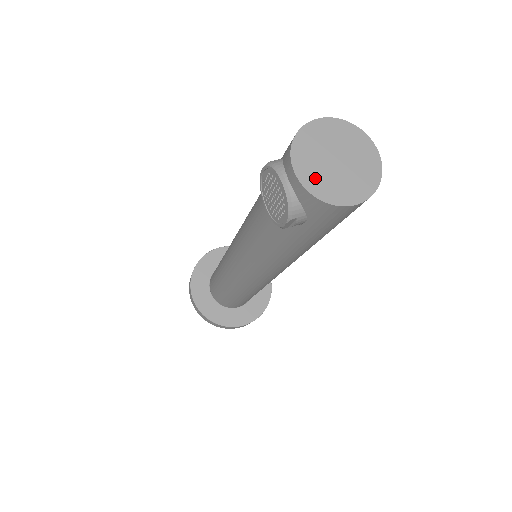
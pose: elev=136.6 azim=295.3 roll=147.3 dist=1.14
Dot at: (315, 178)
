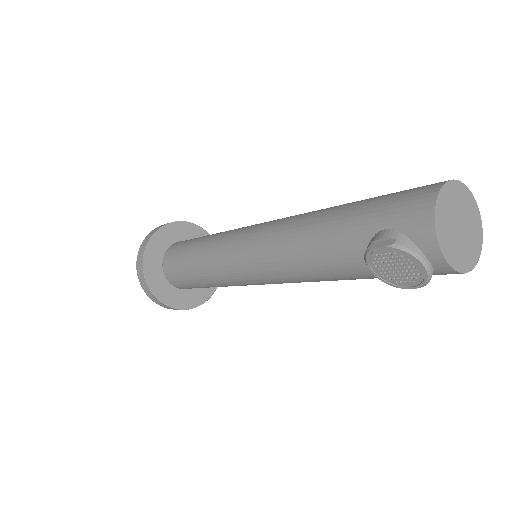
Dot at: (456, 255)
